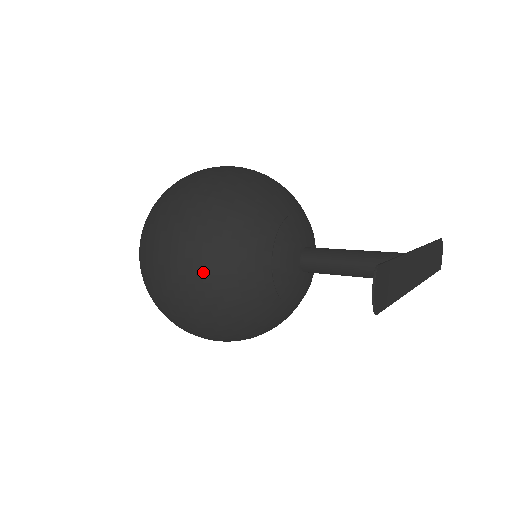
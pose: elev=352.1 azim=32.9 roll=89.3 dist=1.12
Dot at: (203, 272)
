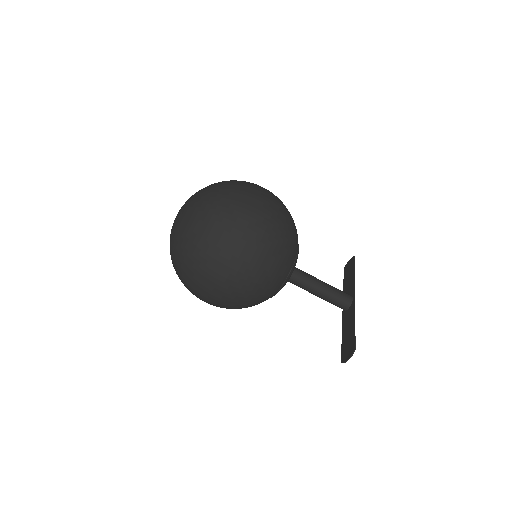
Dot at: (243, 296)
